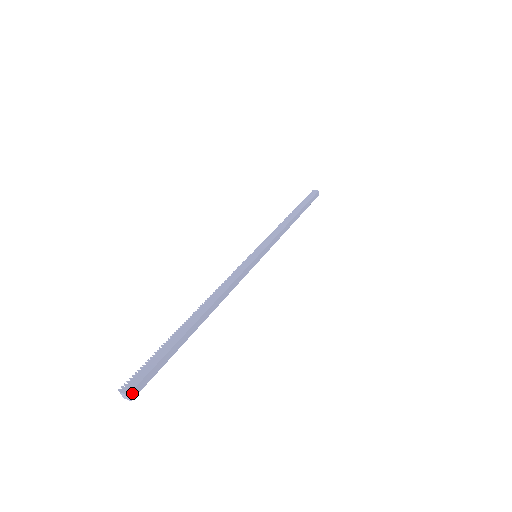
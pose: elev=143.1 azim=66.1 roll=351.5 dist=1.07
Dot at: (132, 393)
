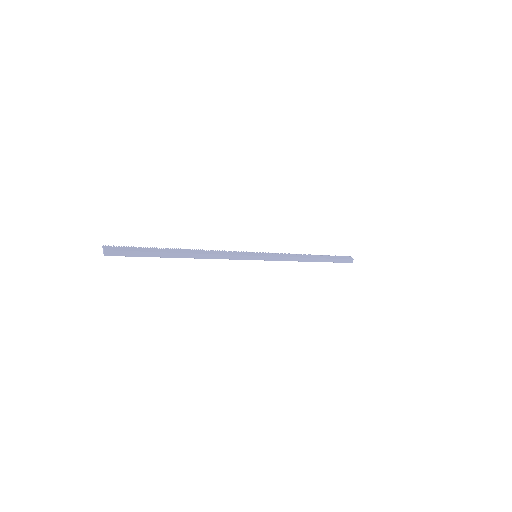
Dot at: (108, 252)
